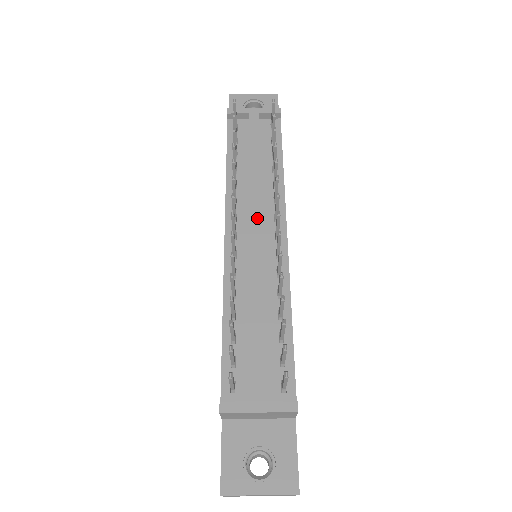
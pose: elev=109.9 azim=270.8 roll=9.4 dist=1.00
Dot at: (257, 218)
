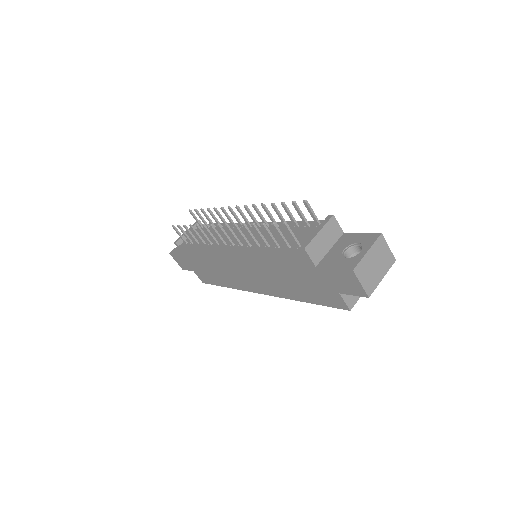
Dot at: (234, 231)
